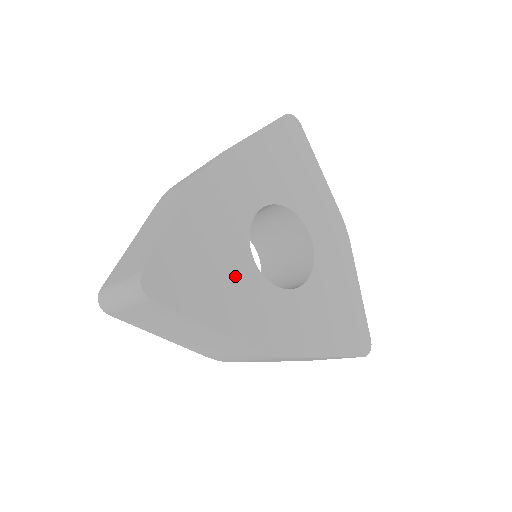
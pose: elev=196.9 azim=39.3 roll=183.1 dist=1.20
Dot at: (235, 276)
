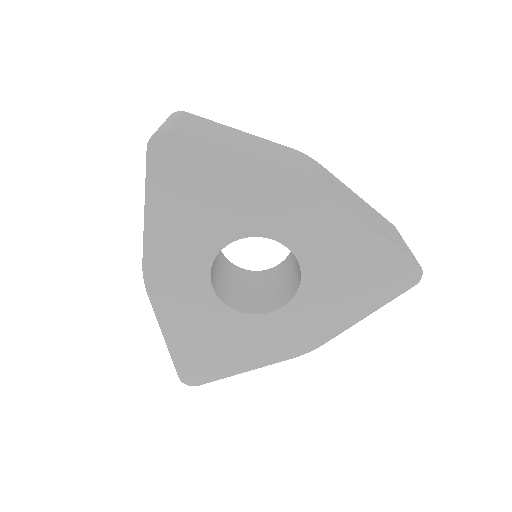
Dot at: (235, 334)
